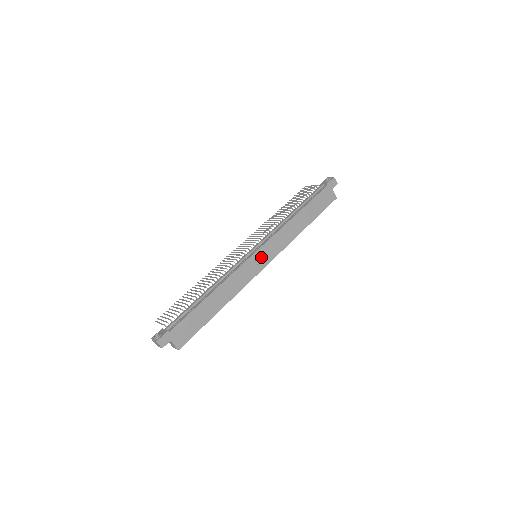
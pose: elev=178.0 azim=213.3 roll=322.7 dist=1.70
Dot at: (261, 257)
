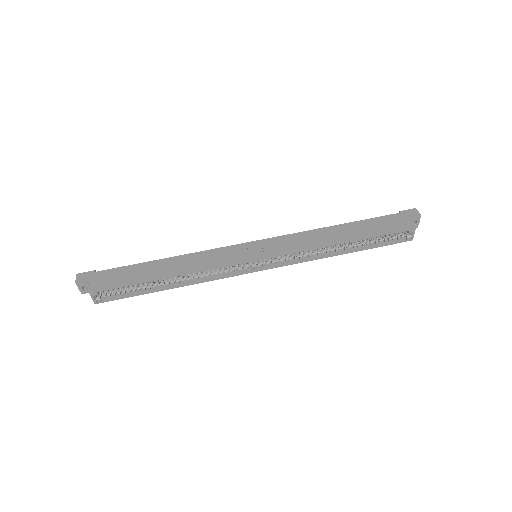
Dot at: (255, 249)
